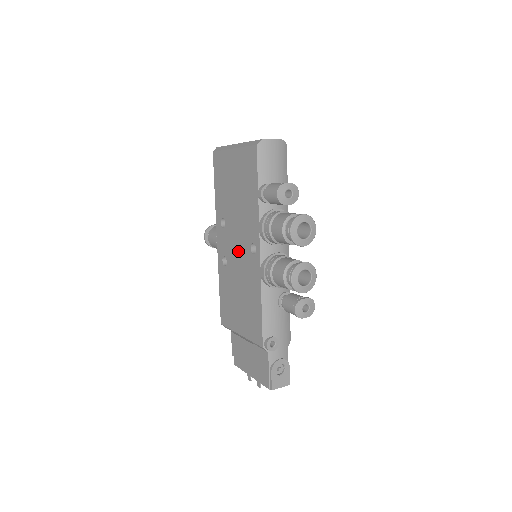
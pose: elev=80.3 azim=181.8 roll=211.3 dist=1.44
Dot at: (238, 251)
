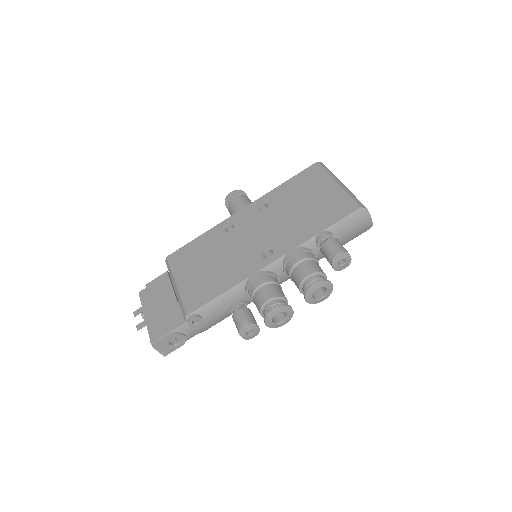
Dot at: (252, 239)
